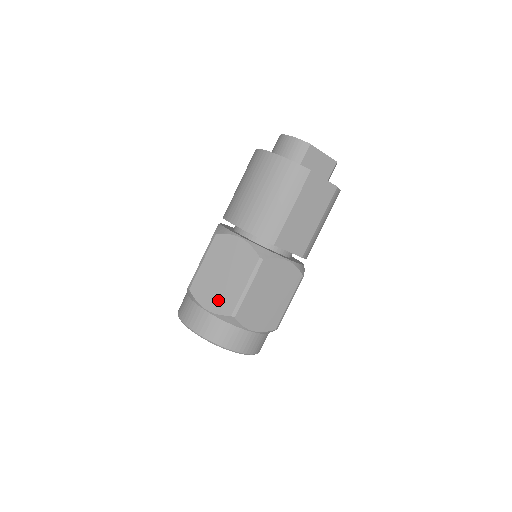
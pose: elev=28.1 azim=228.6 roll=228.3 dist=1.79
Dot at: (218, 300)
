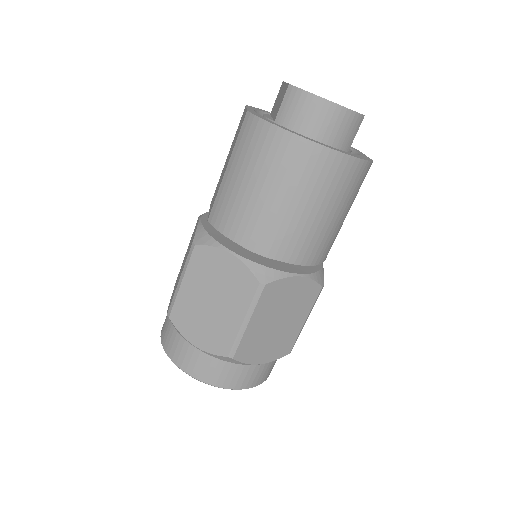
Dot at: (273, 349)
